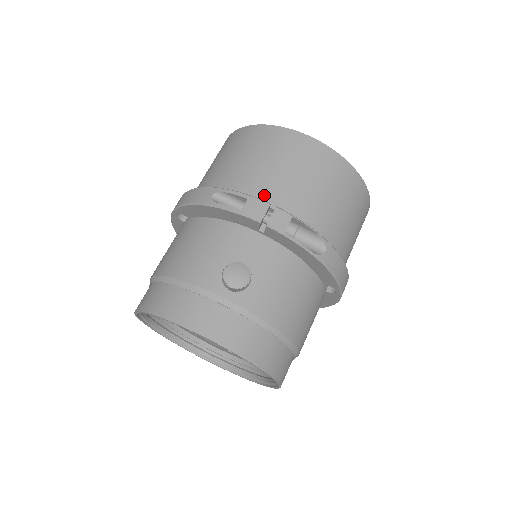
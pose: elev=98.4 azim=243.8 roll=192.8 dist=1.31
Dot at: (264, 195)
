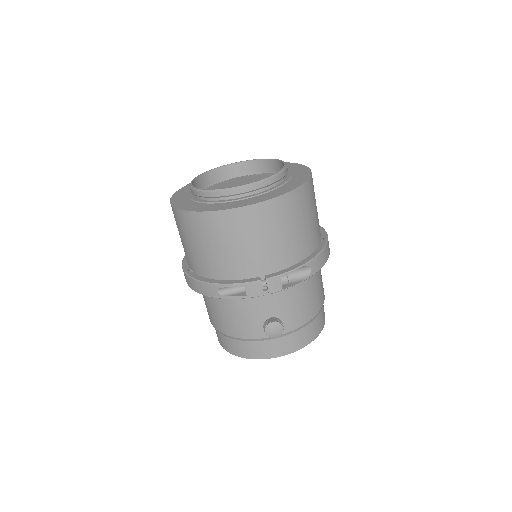
Dot at: (250, 271)
